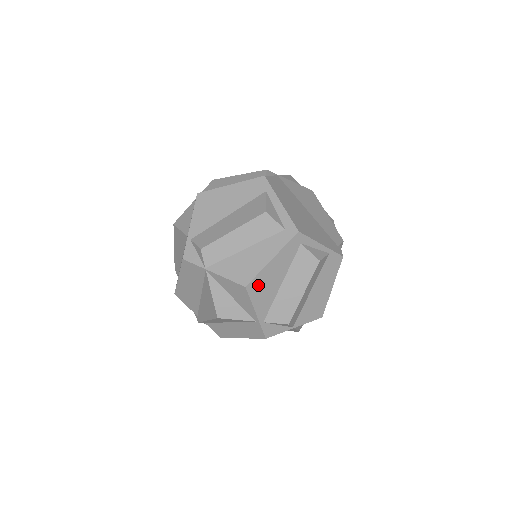
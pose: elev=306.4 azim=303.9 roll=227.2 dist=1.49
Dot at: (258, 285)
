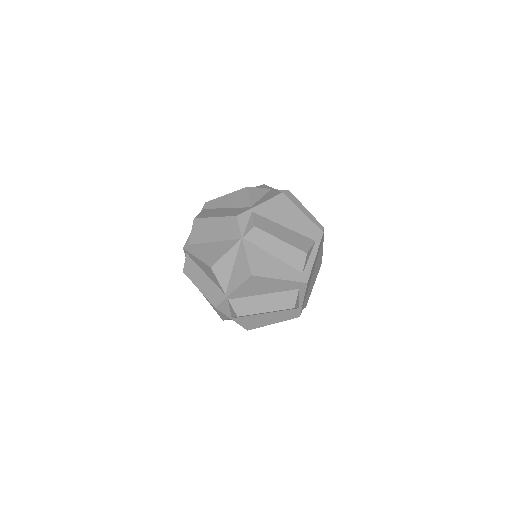
Dot at: (256, 281)
